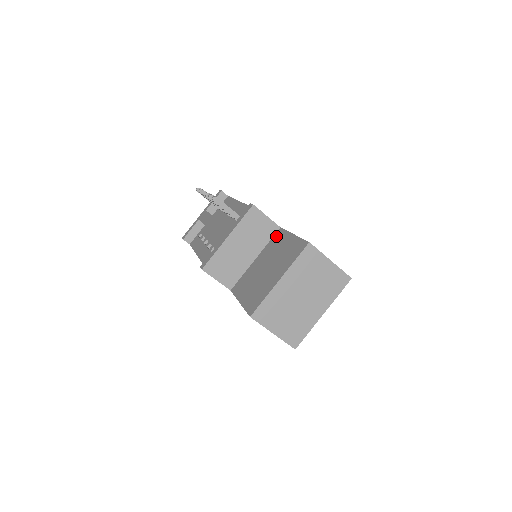
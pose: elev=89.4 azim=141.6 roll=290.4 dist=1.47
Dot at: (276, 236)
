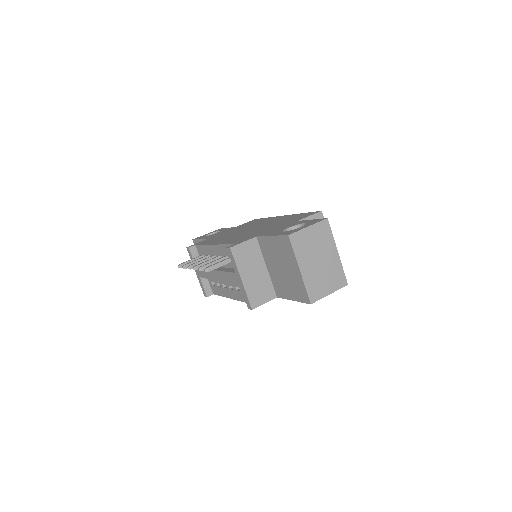
Dot at: (261, 244)
